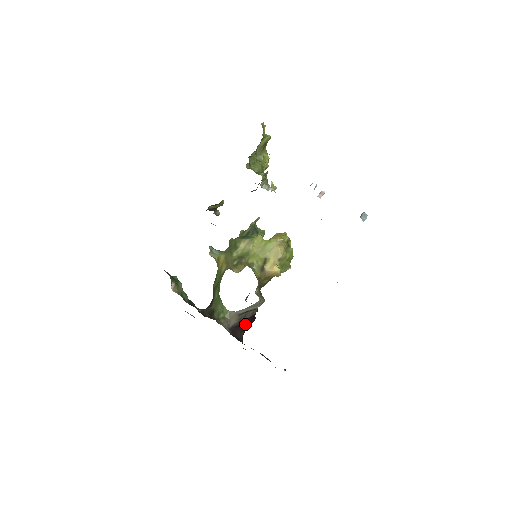
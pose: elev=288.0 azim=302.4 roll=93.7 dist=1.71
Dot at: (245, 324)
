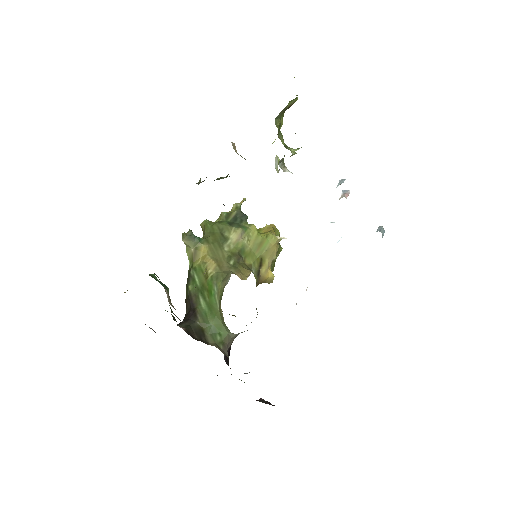
Dot at: occluded
